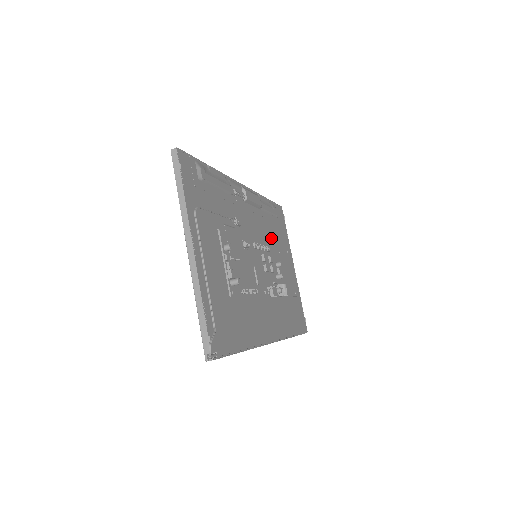
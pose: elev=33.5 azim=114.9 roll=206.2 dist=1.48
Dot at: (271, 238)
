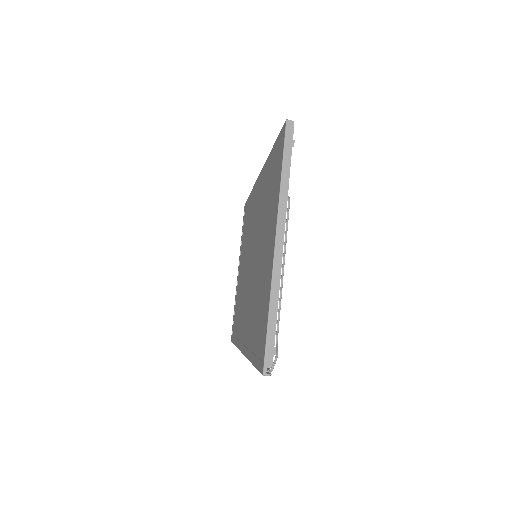
Dot at: occluded
